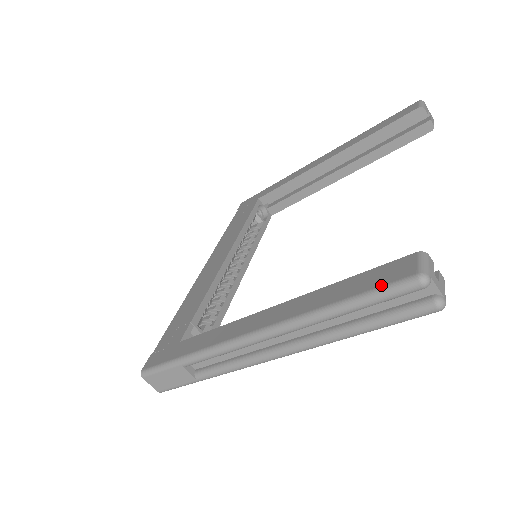
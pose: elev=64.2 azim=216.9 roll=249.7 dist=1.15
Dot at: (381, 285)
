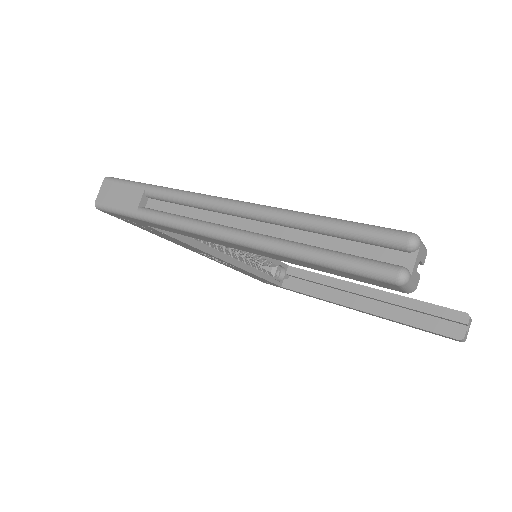
Dot at: (374, 225)
